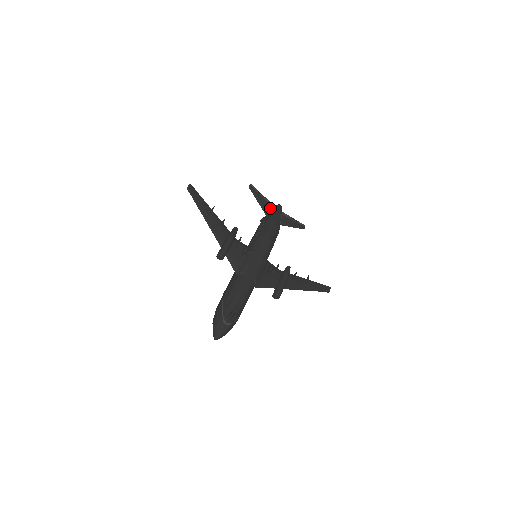
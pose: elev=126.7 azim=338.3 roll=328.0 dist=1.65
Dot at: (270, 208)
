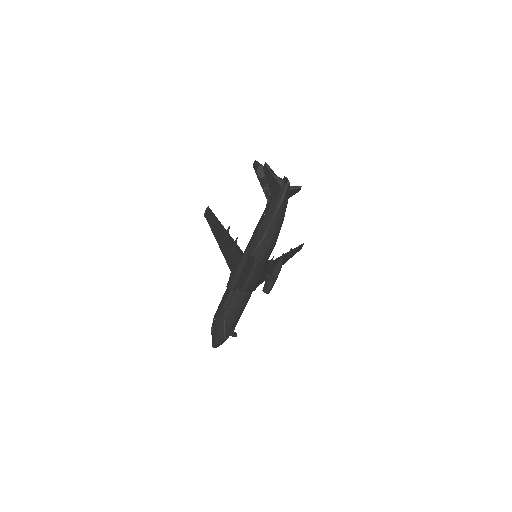
Dot at: (278, 190)
